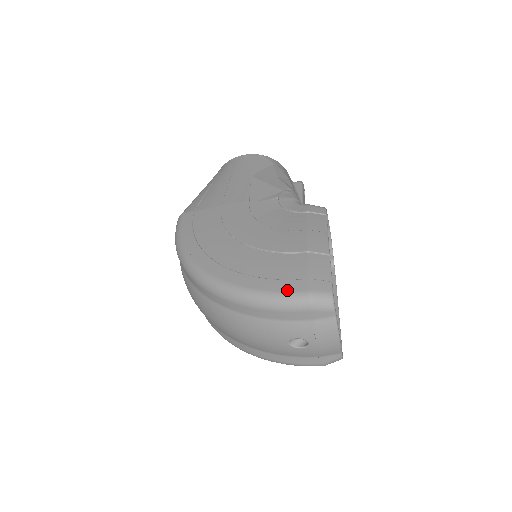
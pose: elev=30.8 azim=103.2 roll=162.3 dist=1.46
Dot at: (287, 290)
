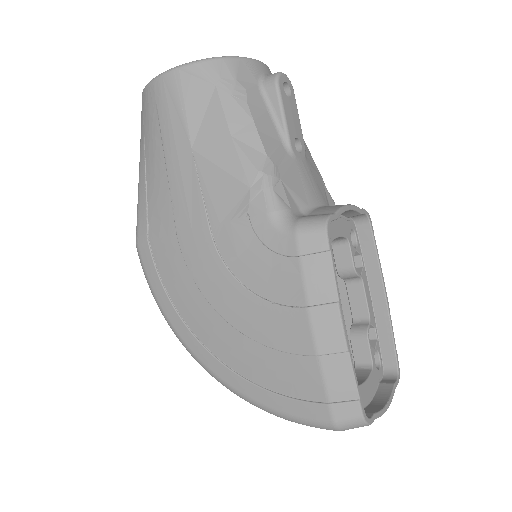
Dot at: (305, 417)
